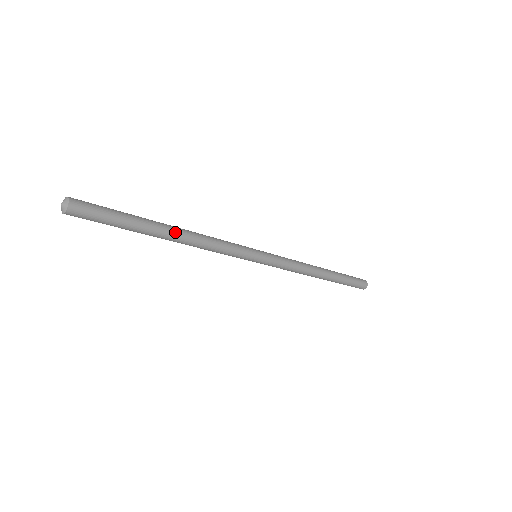
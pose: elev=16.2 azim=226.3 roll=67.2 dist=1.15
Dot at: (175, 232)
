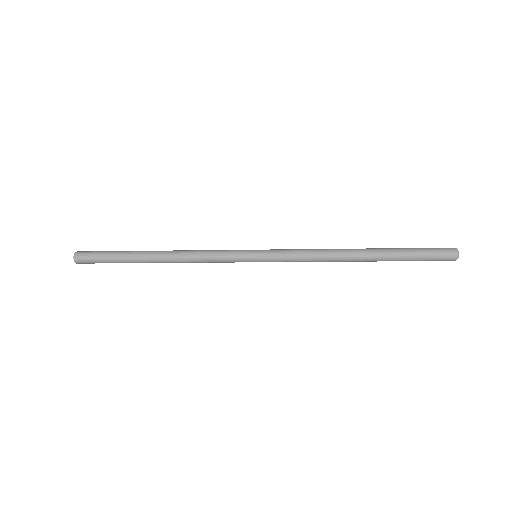
Dot at: (157, 254)
